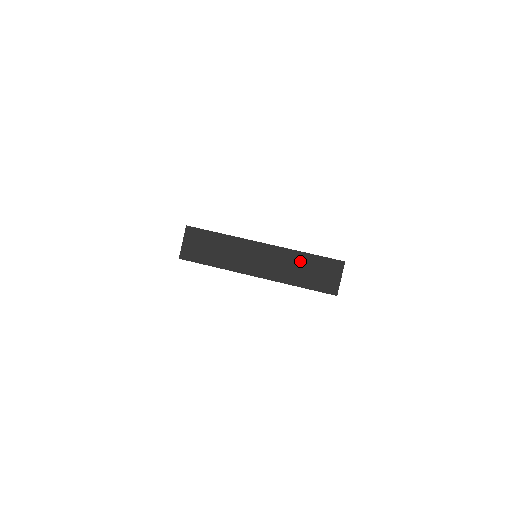
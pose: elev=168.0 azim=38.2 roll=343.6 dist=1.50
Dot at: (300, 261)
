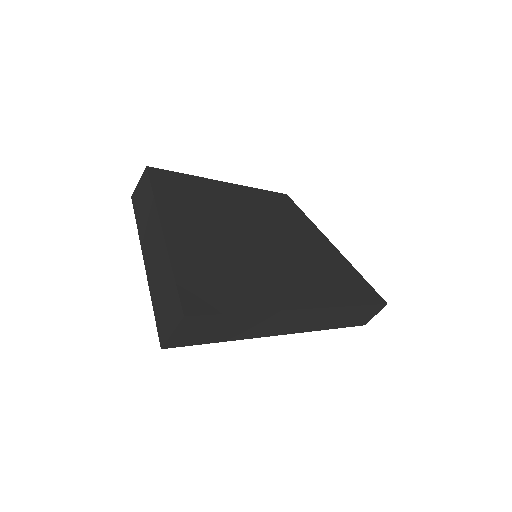
Dot at: (166, 276)
